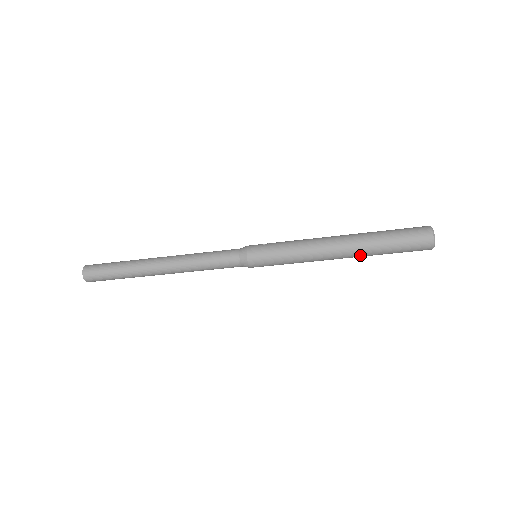
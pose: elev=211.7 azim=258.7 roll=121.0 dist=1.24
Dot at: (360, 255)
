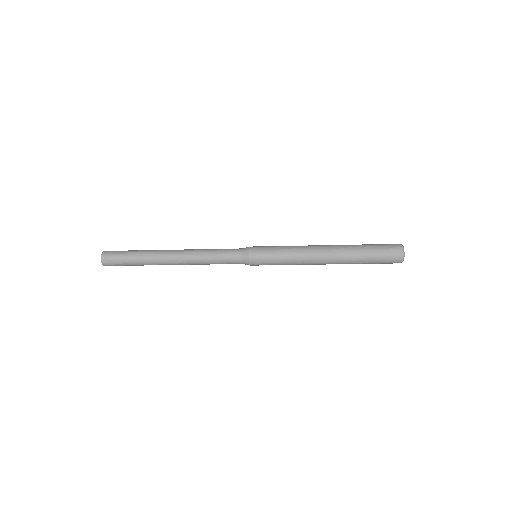
Dot at: occluded
